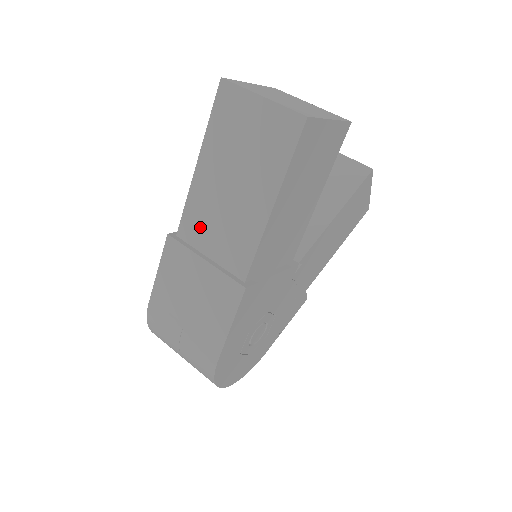
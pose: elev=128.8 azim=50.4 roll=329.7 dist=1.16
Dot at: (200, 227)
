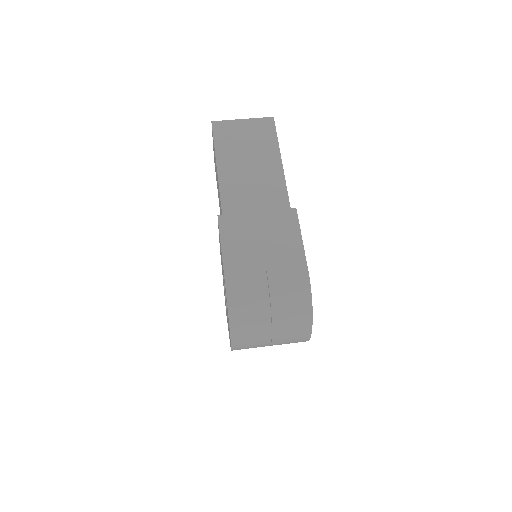
Dot at: (239, 199)
